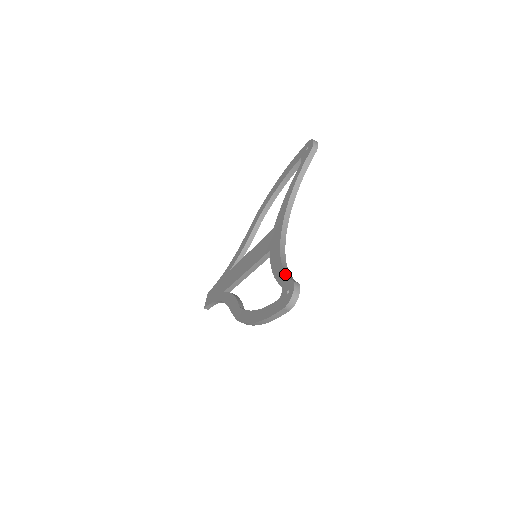
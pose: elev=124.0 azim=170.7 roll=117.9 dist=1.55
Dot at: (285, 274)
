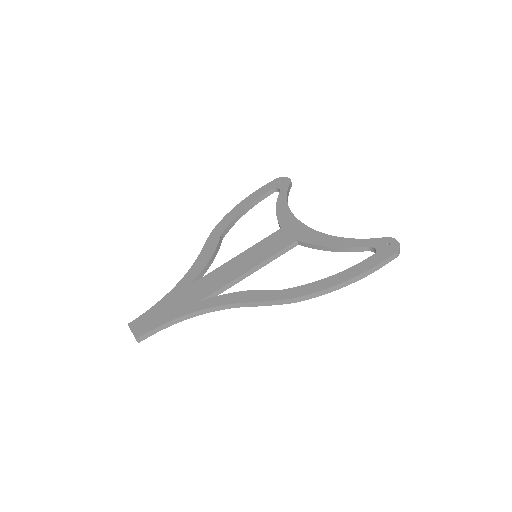
Dot at: (363, 239)
